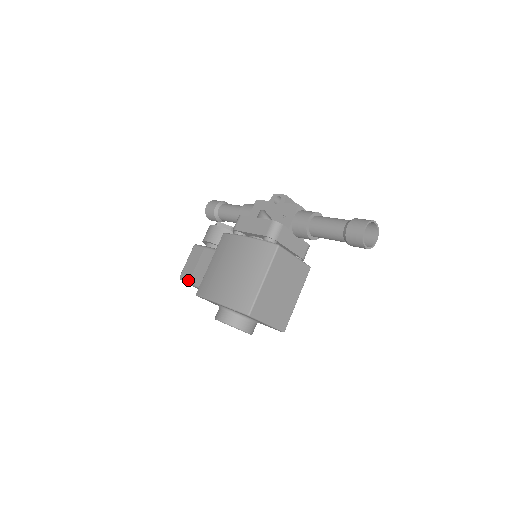
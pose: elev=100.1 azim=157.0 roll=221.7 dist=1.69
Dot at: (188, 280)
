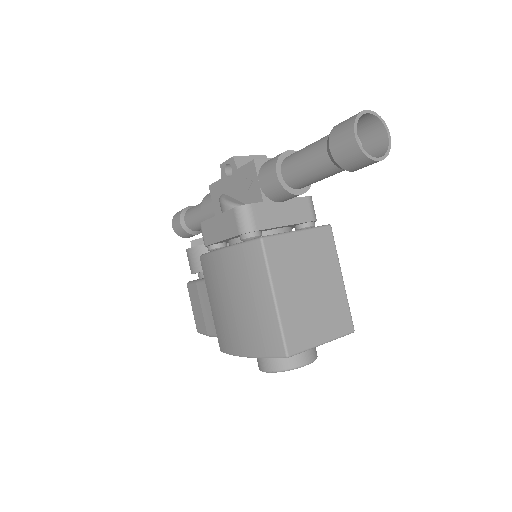
Dot at: (205, 333)
